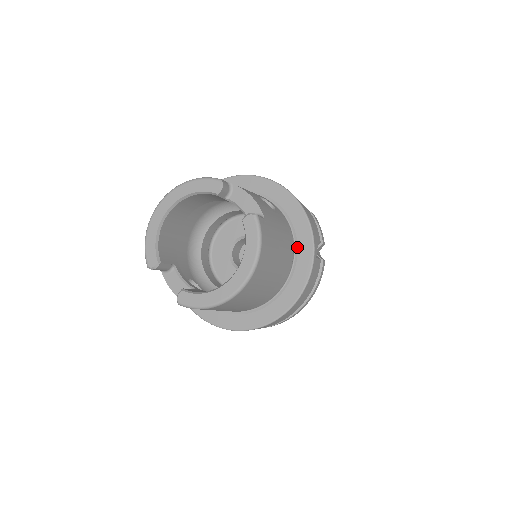
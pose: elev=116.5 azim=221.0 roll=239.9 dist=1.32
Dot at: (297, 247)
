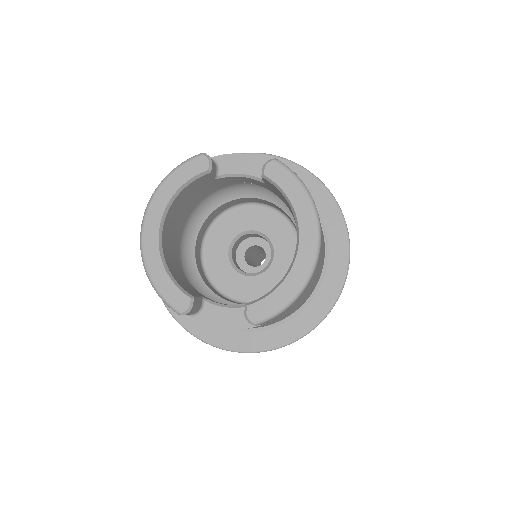
Dot at: occluded
